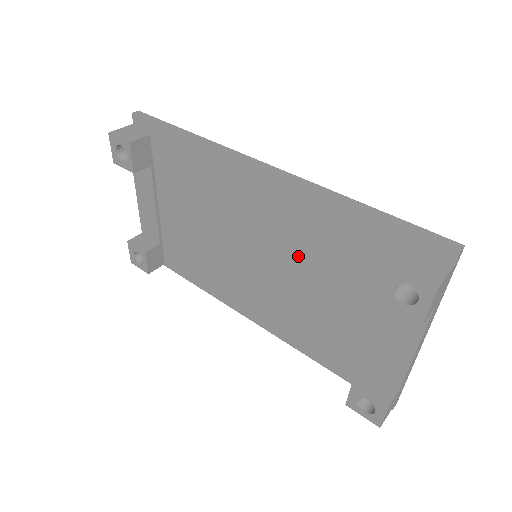
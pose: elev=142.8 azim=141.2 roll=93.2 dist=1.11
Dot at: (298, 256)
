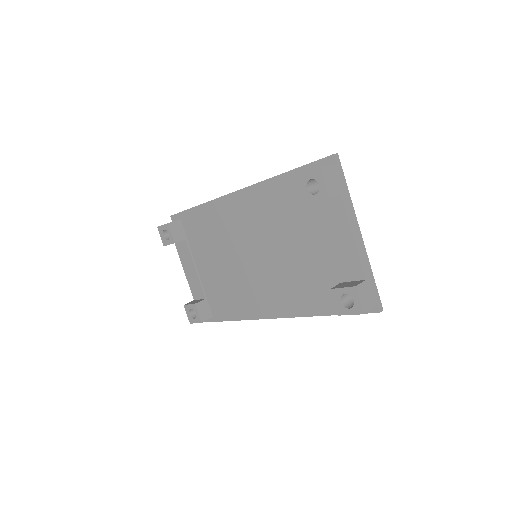
Dot at: (272, 231)
